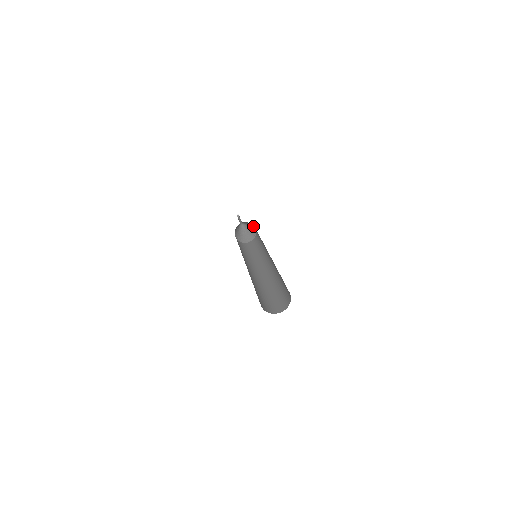
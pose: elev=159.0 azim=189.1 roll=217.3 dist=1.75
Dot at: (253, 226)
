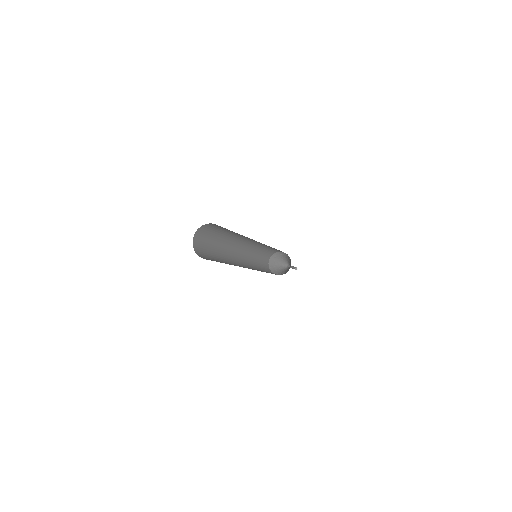
Dot at: (289, 257)
